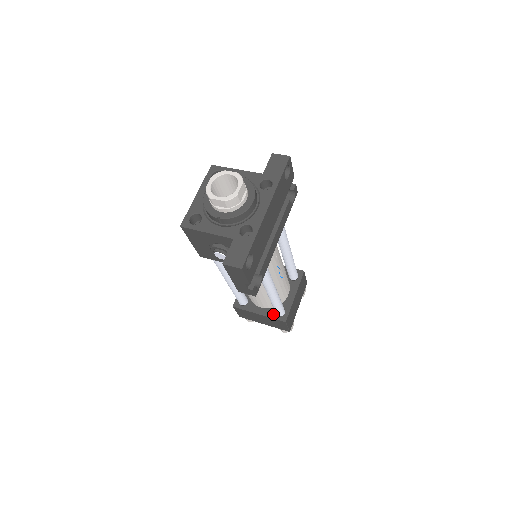
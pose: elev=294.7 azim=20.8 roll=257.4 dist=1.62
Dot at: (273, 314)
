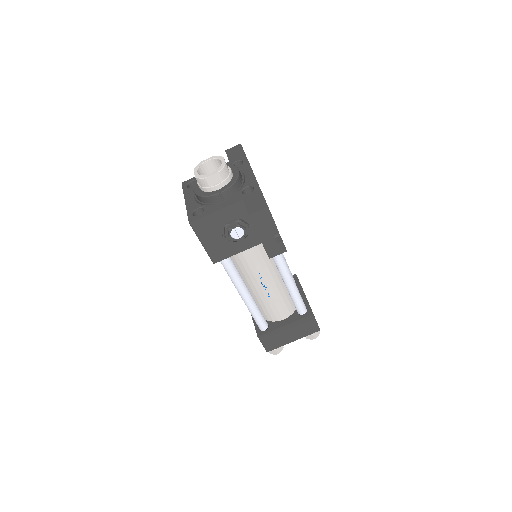
Dot at: (298, 316)
